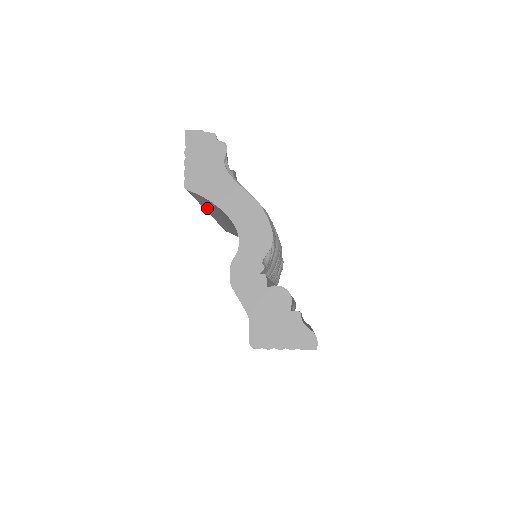
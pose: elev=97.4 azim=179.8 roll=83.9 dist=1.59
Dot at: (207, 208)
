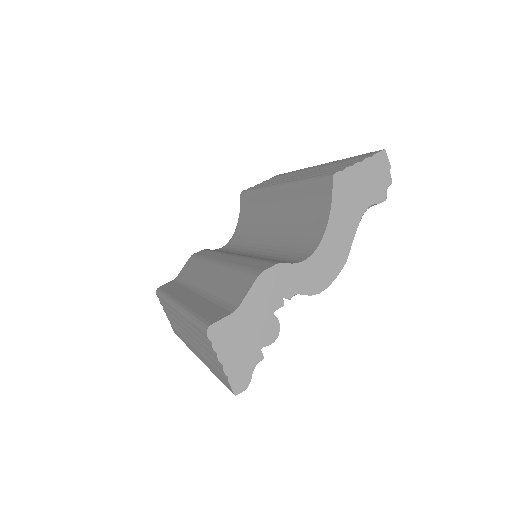
Dot at: (295, 191)
